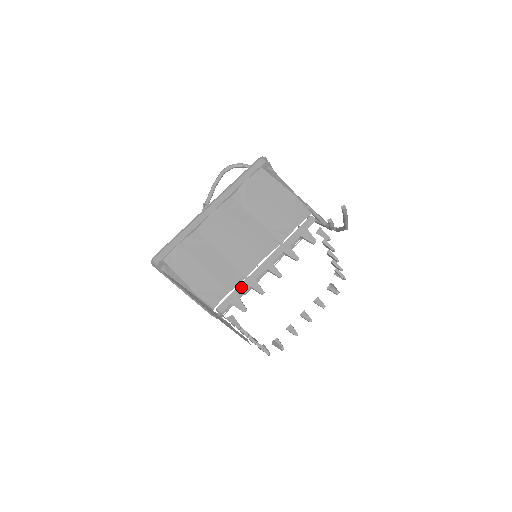
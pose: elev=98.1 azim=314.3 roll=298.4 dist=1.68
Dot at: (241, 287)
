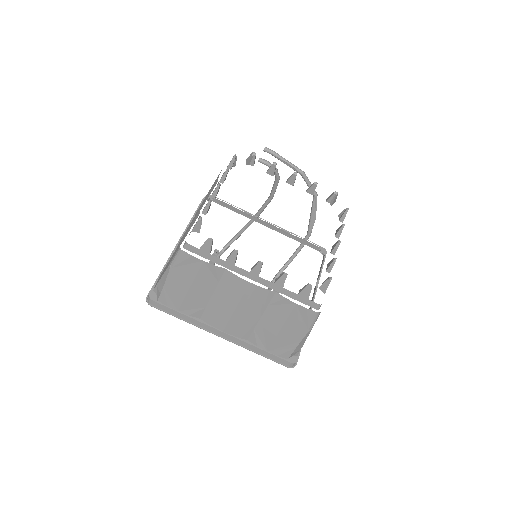
Dot at: occluded
